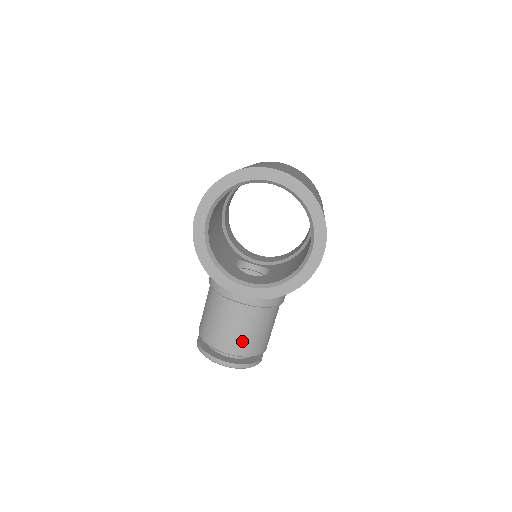
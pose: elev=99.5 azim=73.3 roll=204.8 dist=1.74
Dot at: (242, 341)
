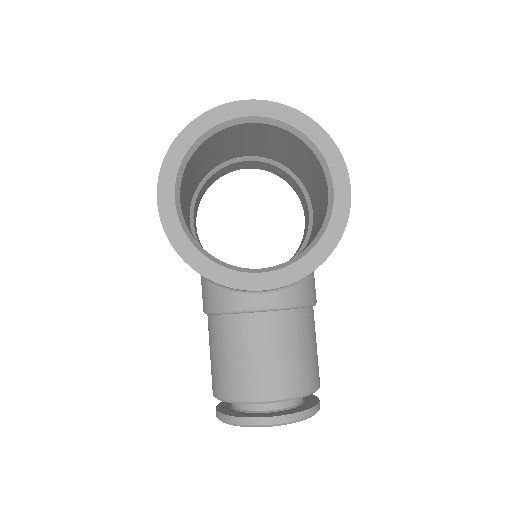
Dot at: (285, 372)
